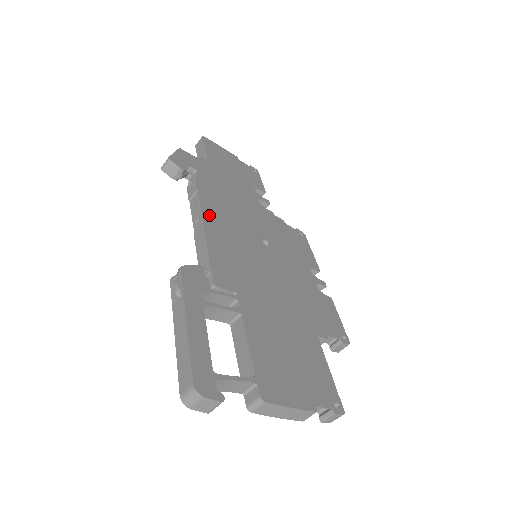
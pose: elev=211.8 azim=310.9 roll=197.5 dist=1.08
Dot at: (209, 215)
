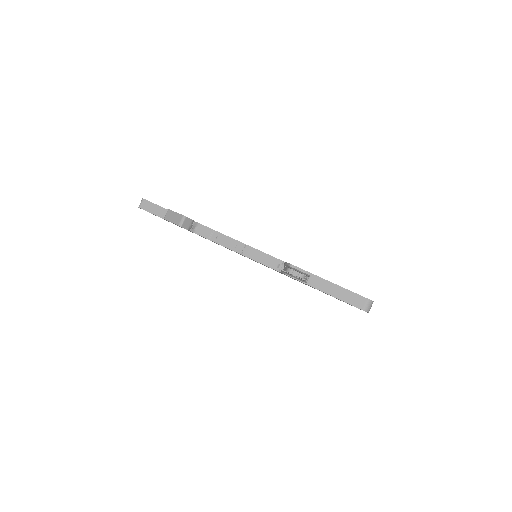
Dot at: occluded
